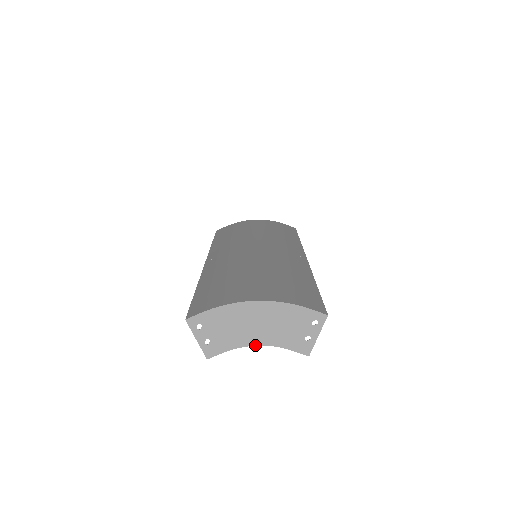
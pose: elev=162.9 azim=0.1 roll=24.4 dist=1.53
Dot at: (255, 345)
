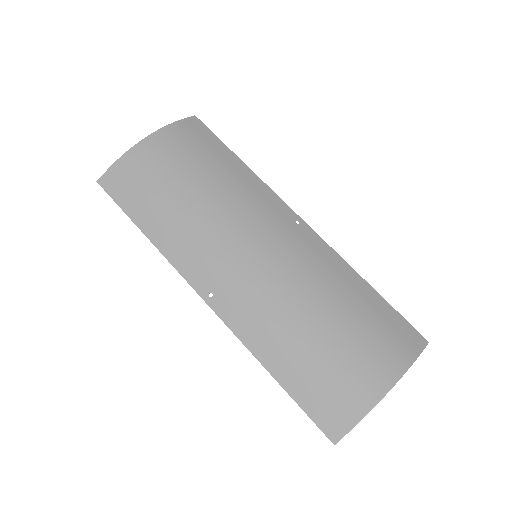
Dot at: occluded
